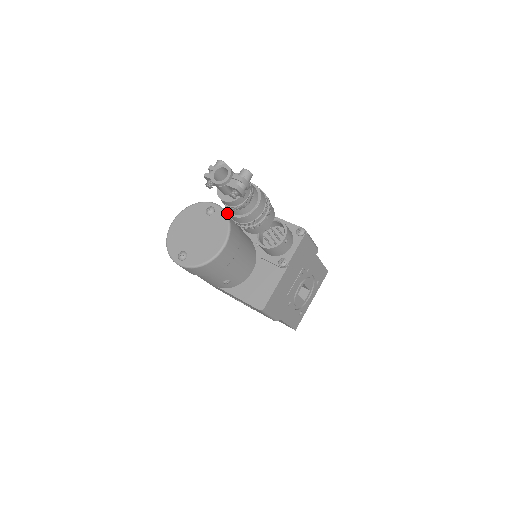
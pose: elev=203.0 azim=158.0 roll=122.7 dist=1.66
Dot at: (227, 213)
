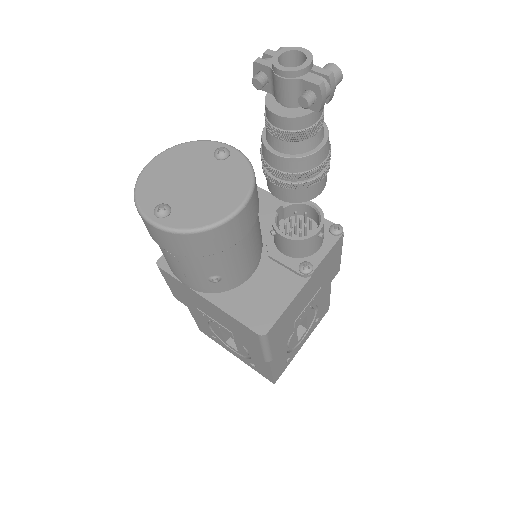
Dot at: (250, 162)
